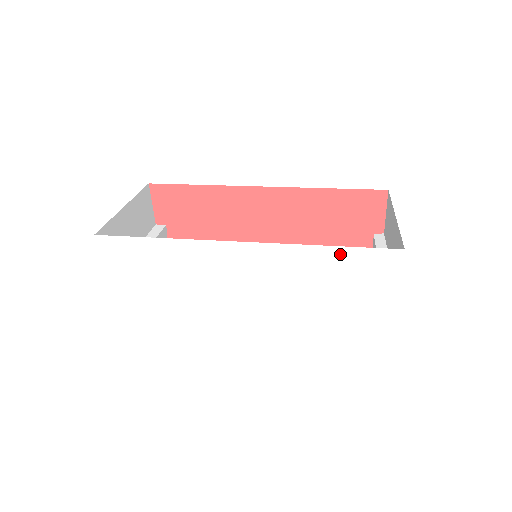
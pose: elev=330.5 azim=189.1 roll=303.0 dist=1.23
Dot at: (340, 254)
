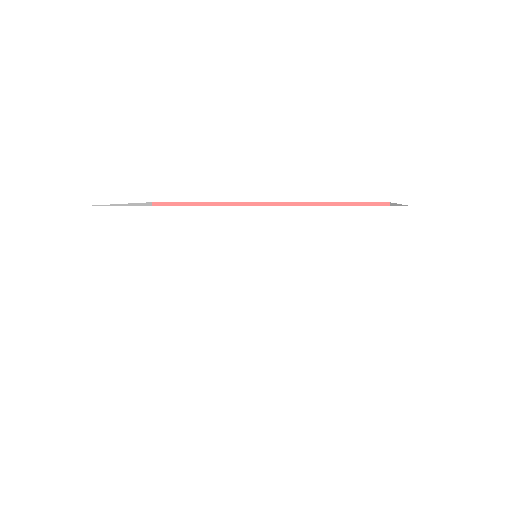
Dot at: (344, 215)
